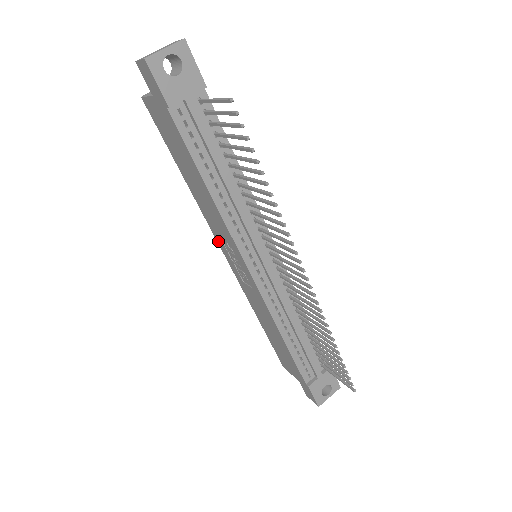
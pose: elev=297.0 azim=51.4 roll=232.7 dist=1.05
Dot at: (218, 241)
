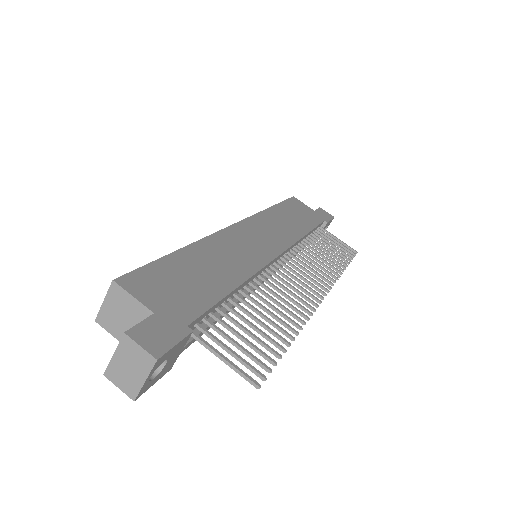
Dot at: occluded
